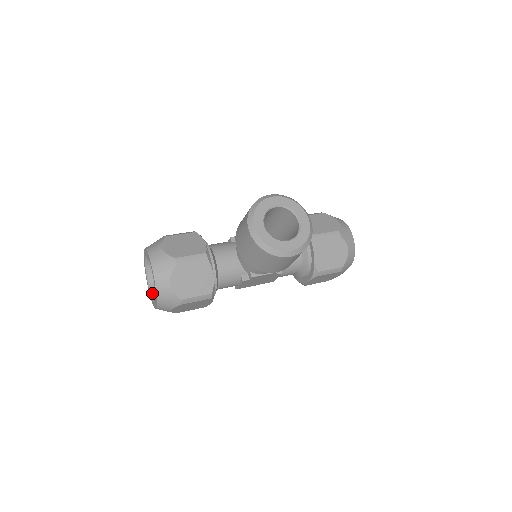
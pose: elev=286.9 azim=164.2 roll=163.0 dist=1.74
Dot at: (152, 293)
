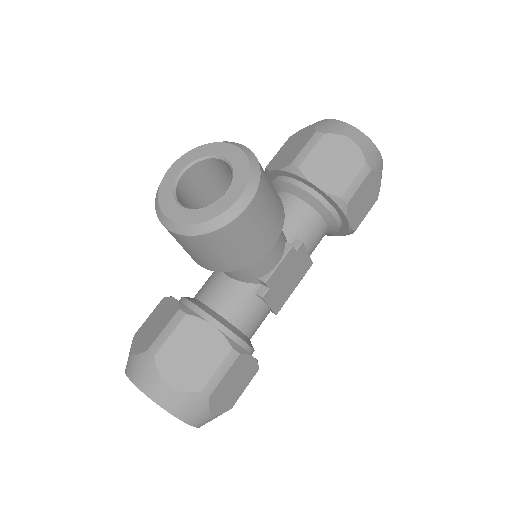
Dot at: occluded
